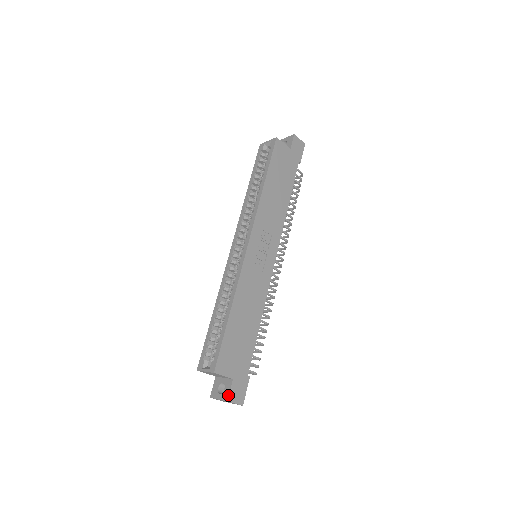
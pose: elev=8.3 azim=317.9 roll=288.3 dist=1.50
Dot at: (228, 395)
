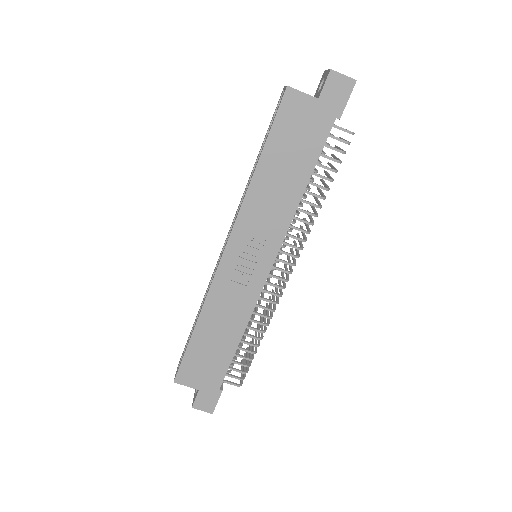
Dot at: (193, 402)
